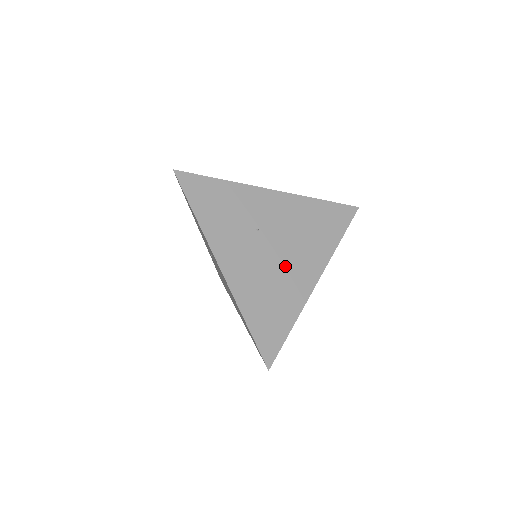
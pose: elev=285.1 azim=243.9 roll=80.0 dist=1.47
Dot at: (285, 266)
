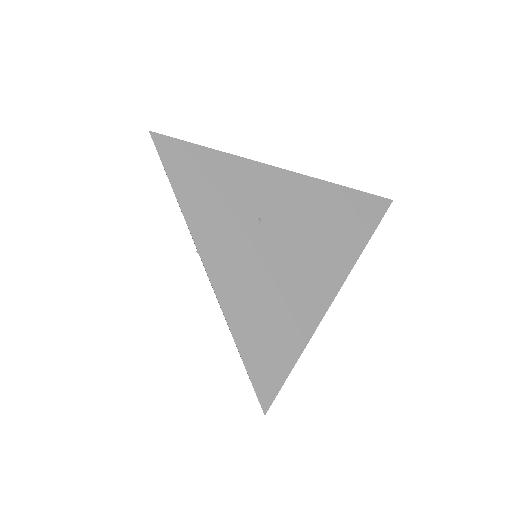
Dot at: (294, 271)
